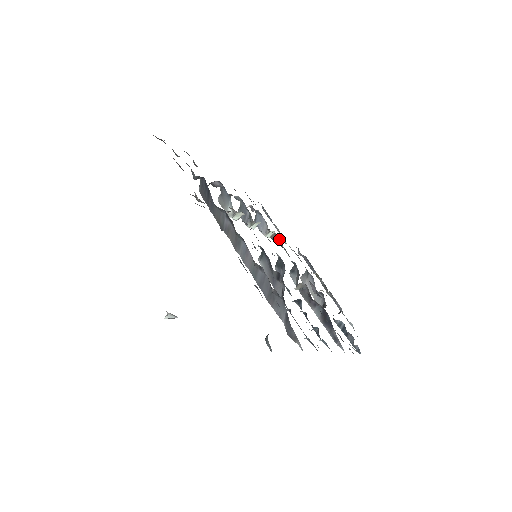
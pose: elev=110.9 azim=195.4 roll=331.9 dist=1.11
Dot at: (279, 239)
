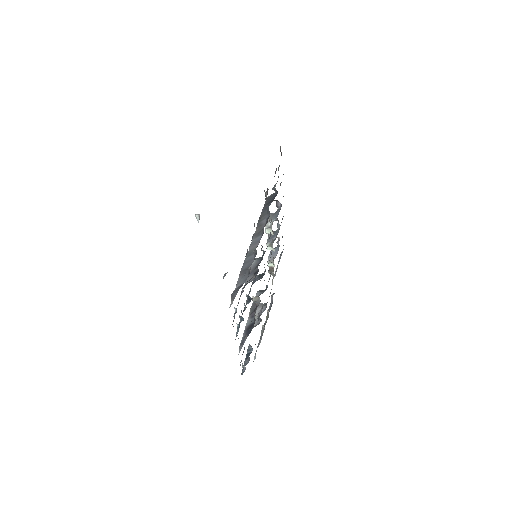
Dot at: (272, 274)
